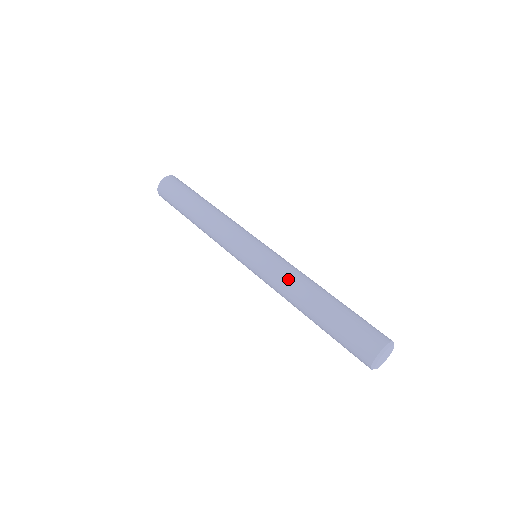
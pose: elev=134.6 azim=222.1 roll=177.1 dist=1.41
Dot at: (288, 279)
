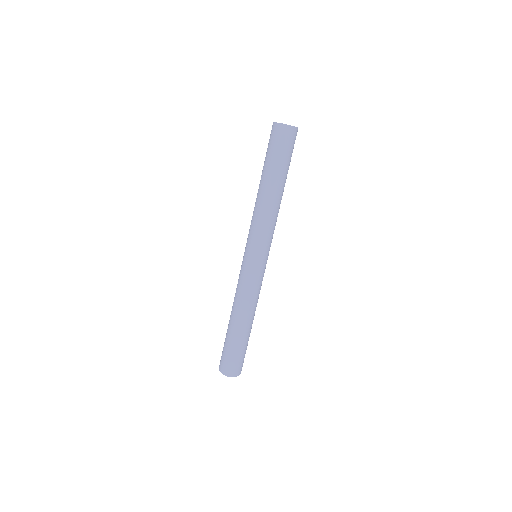
Dot at: (247, 299)
